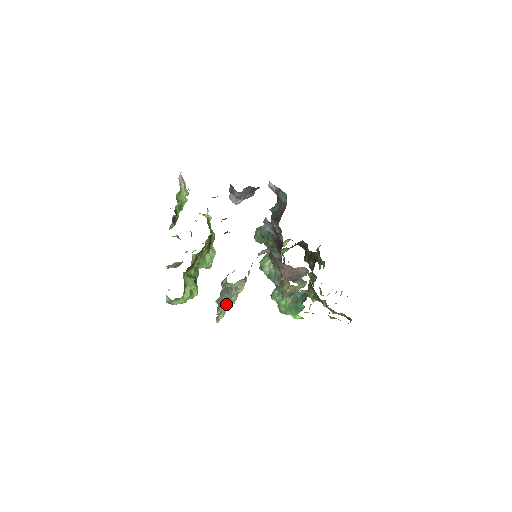
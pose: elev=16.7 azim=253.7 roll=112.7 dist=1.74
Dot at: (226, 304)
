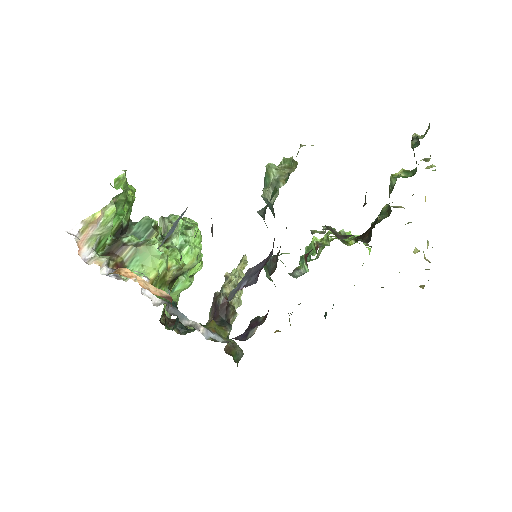
Dot at: occluded
